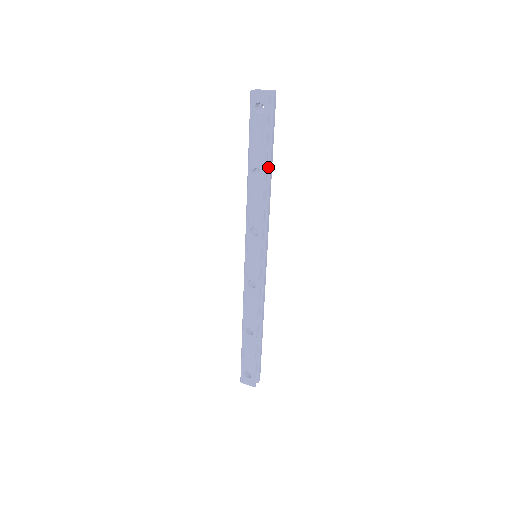
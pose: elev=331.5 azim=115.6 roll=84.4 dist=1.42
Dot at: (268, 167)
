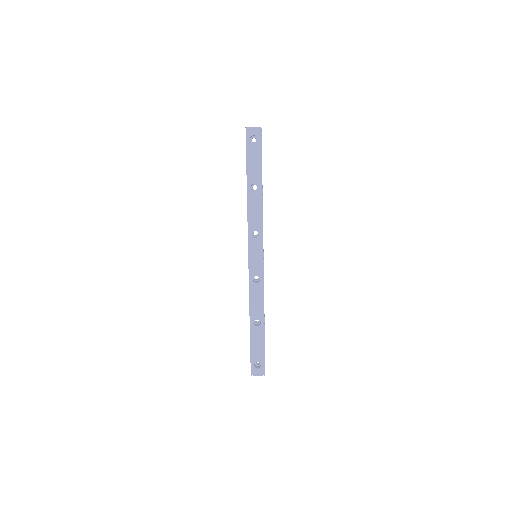
Dot at: occluded
